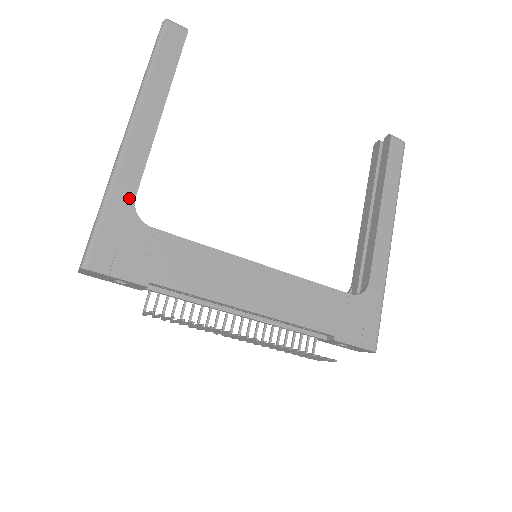
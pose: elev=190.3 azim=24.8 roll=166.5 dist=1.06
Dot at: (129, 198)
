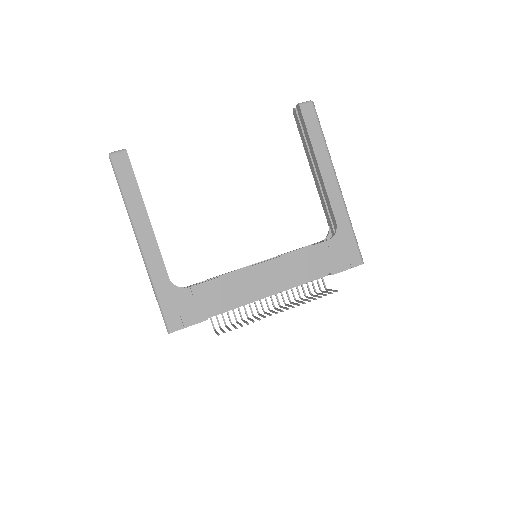
Dot at: (166, 281)
